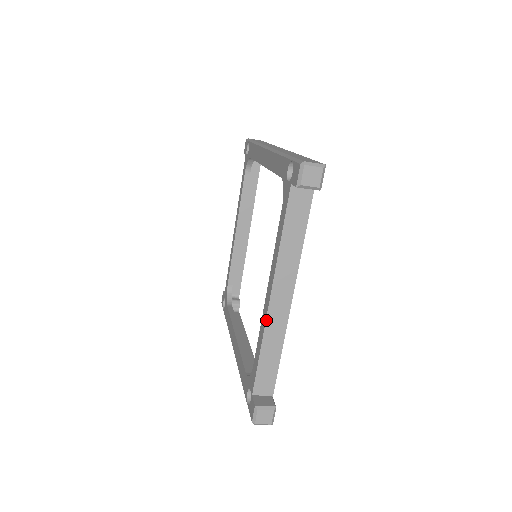
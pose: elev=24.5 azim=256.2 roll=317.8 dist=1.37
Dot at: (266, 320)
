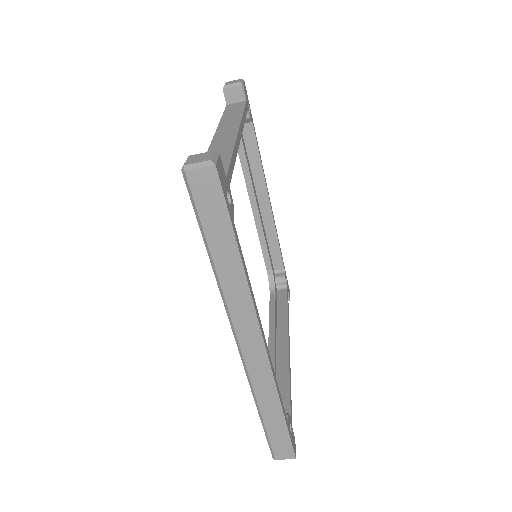
Dot at: (211, 144)
